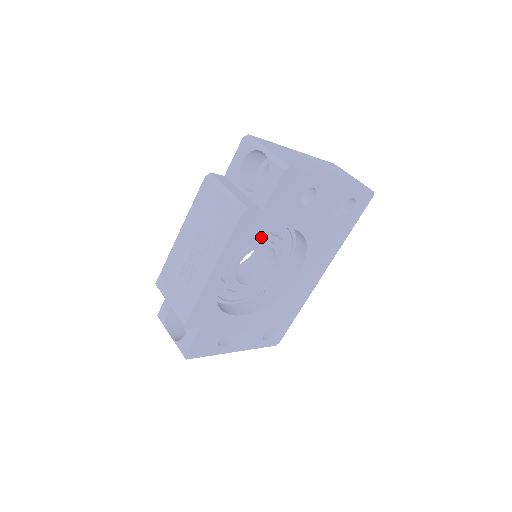
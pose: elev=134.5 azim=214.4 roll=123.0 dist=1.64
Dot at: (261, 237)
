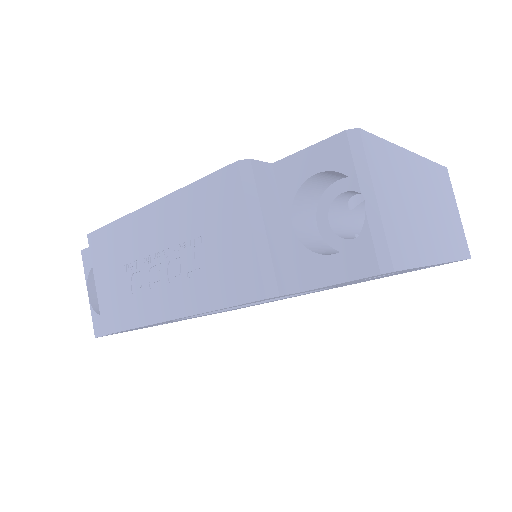
Dot at: occluded
